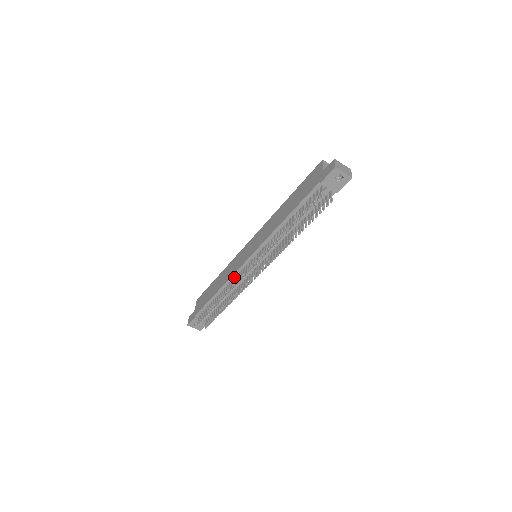
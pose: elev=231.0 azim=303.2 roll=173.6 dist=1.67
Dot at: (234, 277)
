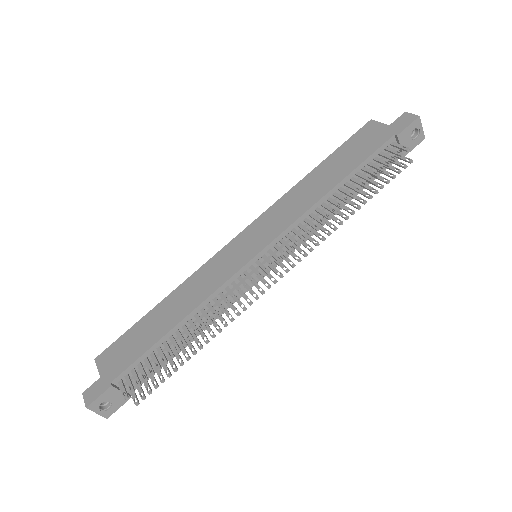
Dot at: (220, 291)
